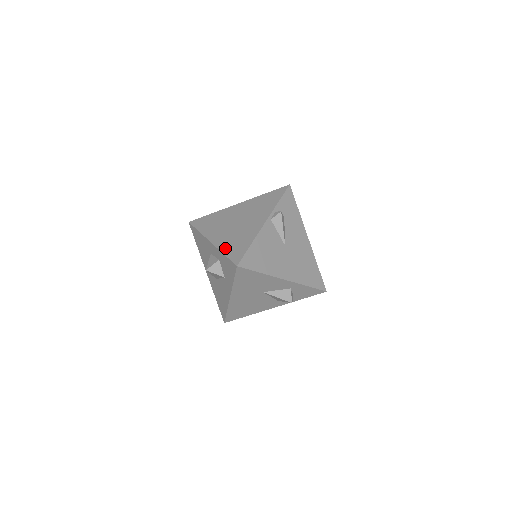
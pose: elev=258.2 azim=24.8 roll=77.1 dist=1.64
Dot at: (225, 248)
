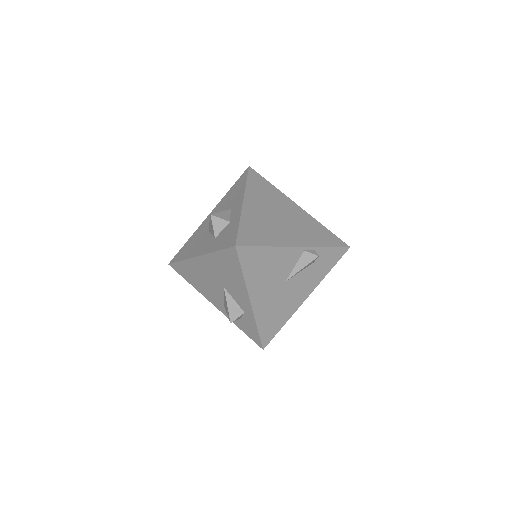
Dot at: (246, 221)
